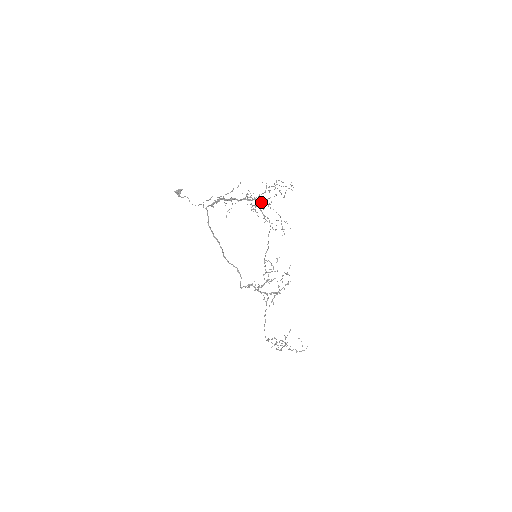
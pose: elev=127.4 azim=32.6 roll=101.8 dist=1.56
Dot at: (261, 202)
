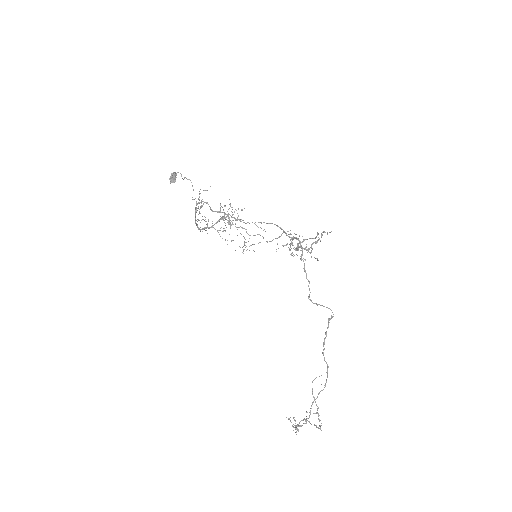
Dot at: (229, 217)
